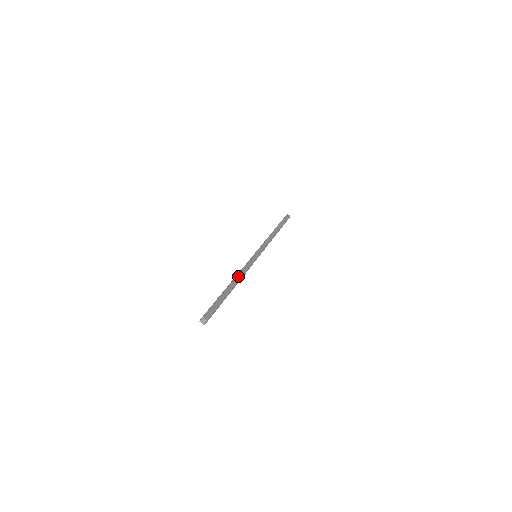
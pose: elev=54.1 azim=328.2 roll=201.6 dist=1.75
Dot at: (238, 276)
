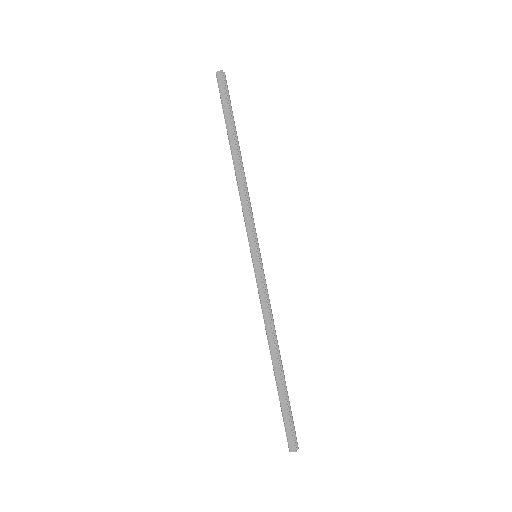
Dot at: (268, 337)
